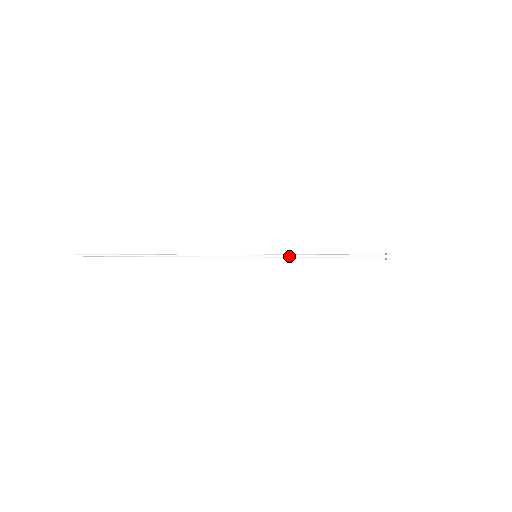
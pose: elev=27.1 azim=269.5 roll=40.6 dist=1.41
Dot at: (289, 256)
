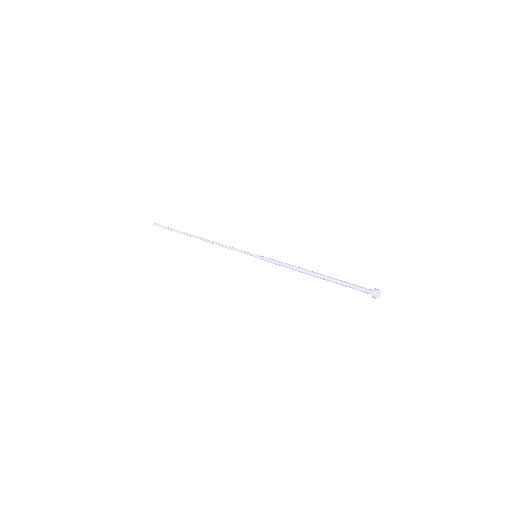
Dot at: (280, 264)
